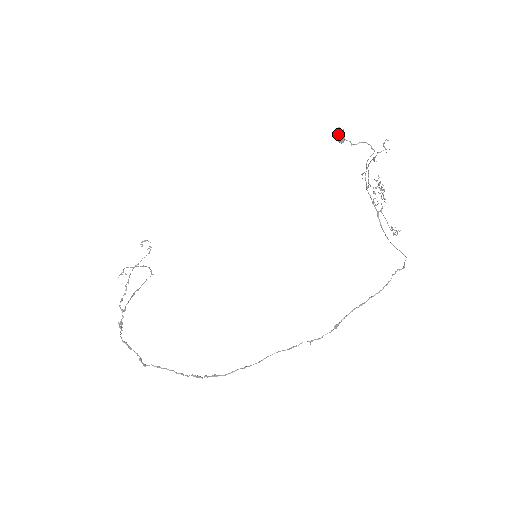
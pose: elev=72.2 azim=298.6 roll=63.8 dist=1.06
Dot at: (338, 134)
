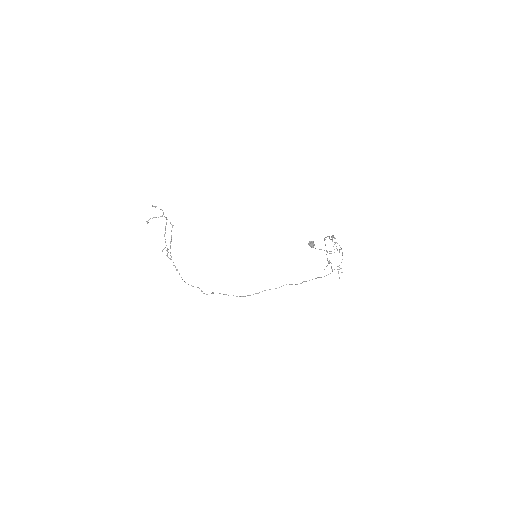
Dot at: (310, 245)
